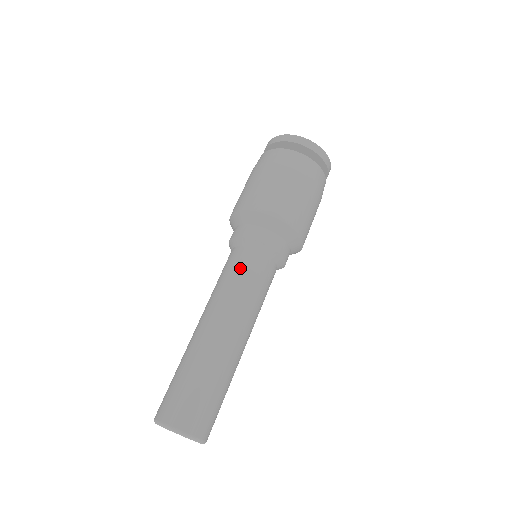
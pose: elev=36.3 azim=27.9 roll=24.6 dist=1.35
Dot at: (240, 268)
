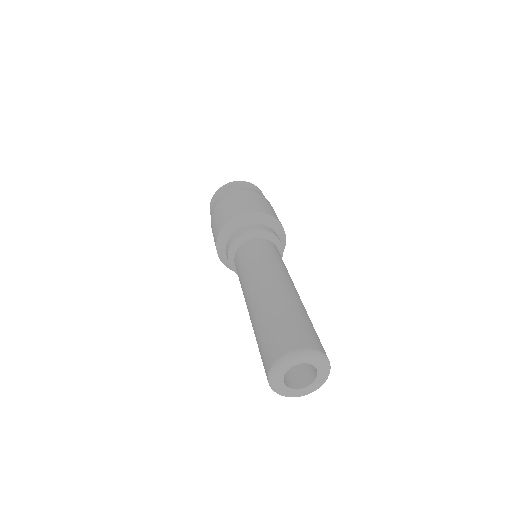
Dot at: (258, 249)
